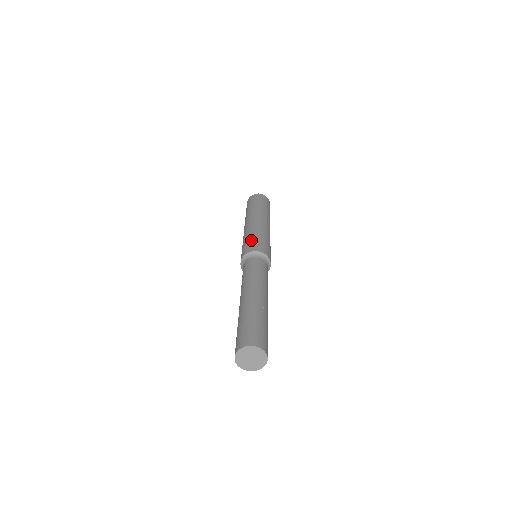
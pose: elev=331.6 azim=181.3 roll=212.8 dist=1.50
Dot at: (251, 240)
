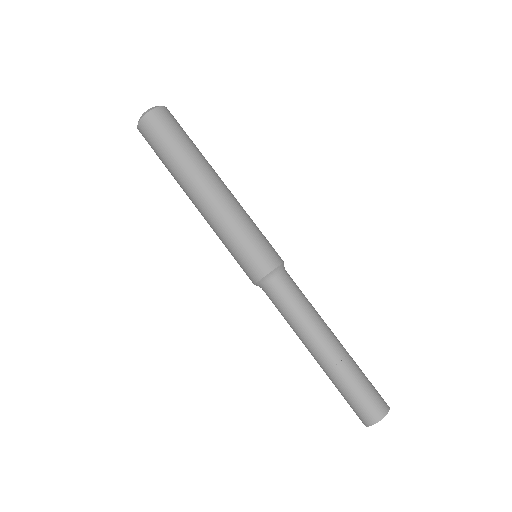
Dot at: (258, 241)
